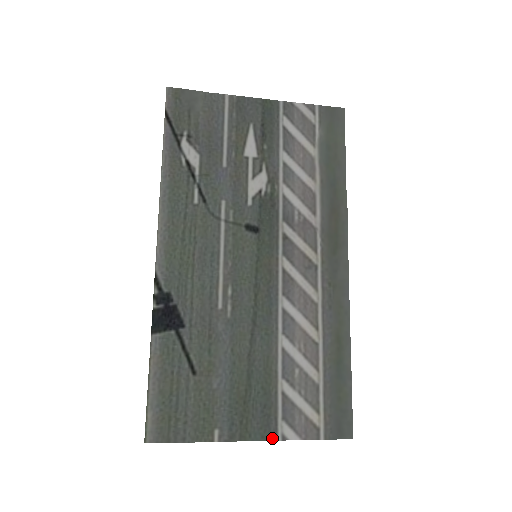
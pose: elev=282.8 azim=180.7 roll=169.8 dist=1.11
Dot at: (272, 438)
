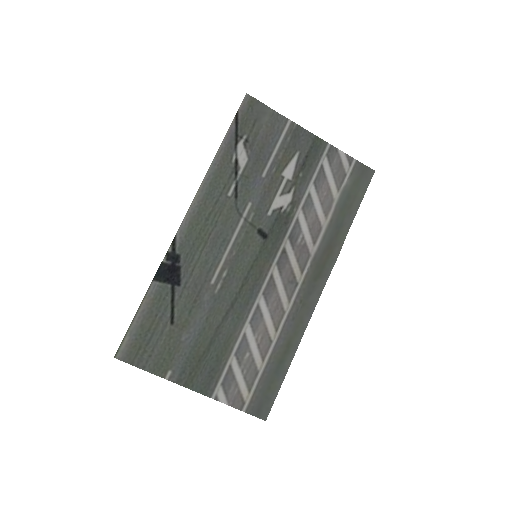
Dot at: (208, 395)
